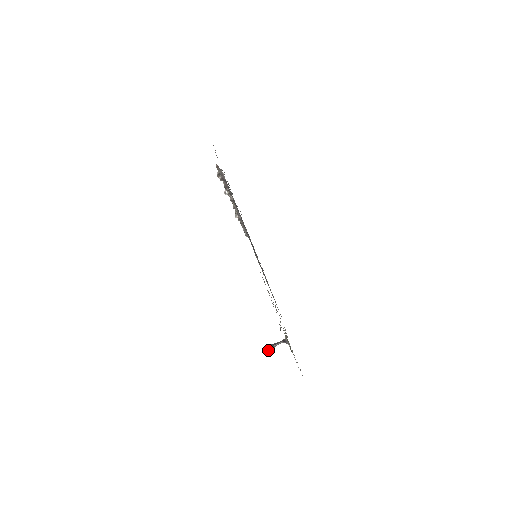
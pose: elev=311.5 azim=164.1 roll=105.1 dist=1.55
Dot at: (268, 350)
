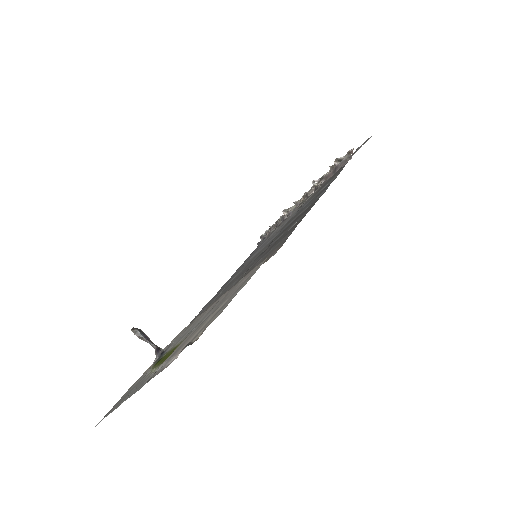
Dot at: (134, 333)
